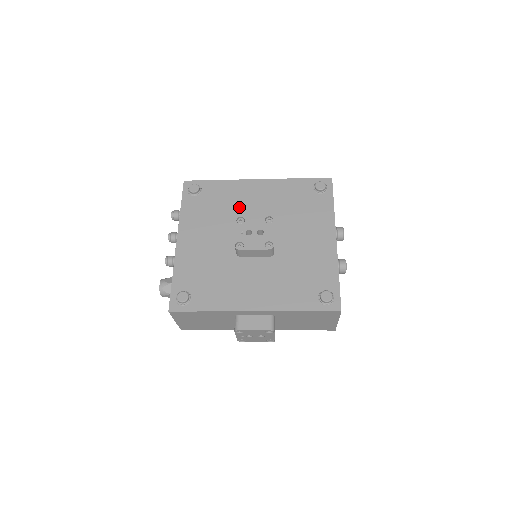
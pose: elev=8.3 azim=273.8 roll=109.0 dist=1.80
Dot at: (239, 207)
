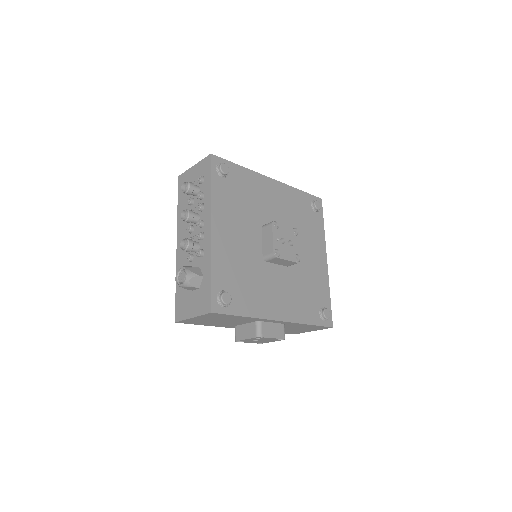
Dot at: (261, 205)
